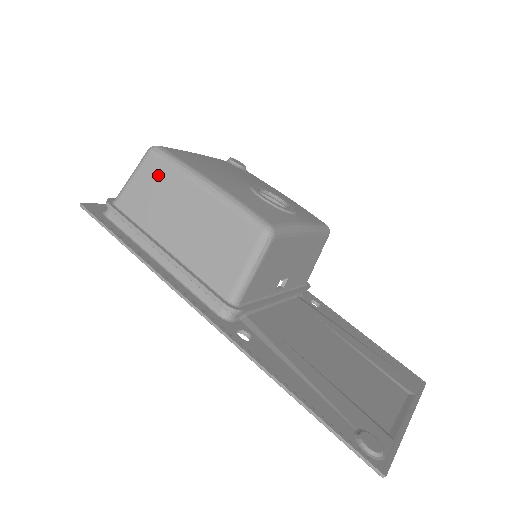
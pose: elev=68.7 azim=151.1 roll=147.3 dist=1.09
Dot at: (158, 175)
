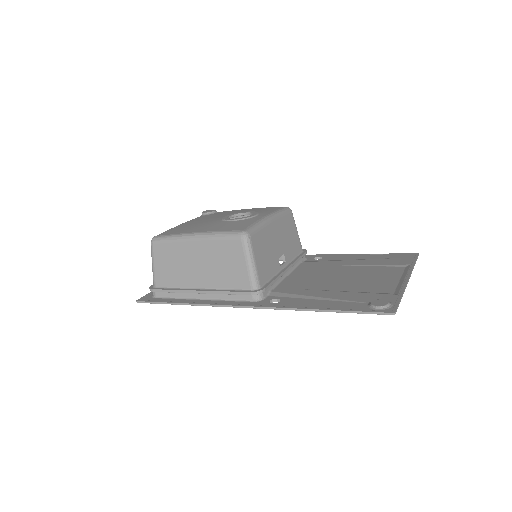
Dot at: (166, 252)
